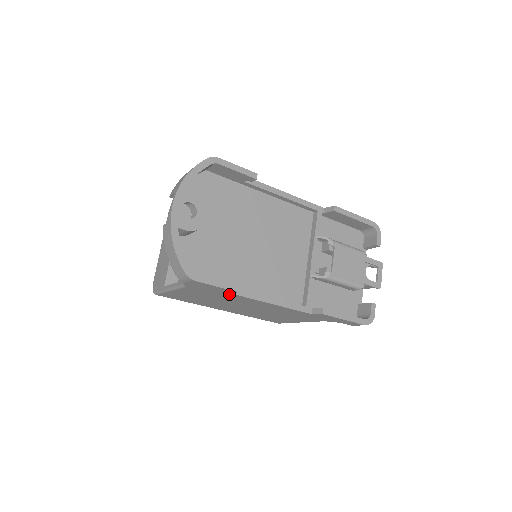
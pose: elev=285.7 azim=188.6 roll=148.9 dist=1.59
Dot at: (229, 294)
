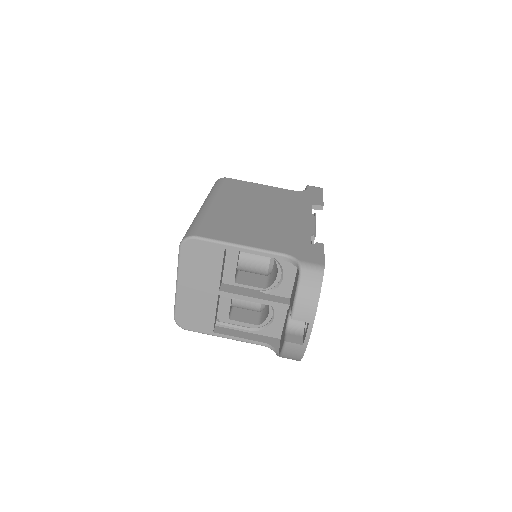
Dot at: occluded
